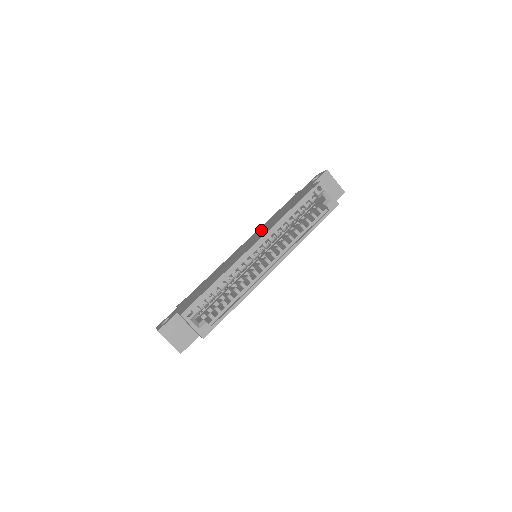
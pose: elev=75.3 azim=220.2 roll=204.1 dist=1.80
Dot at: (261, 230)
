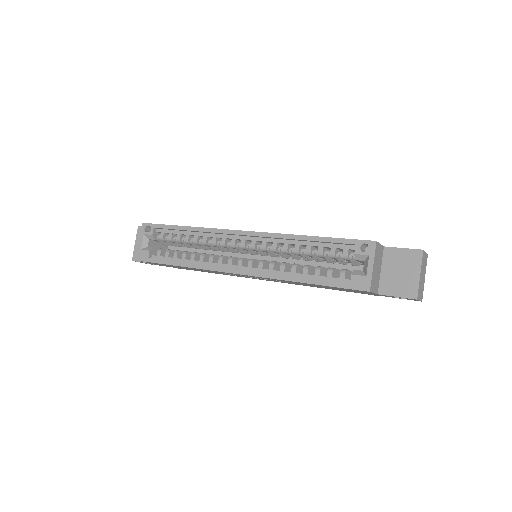
Dot at: occluded
